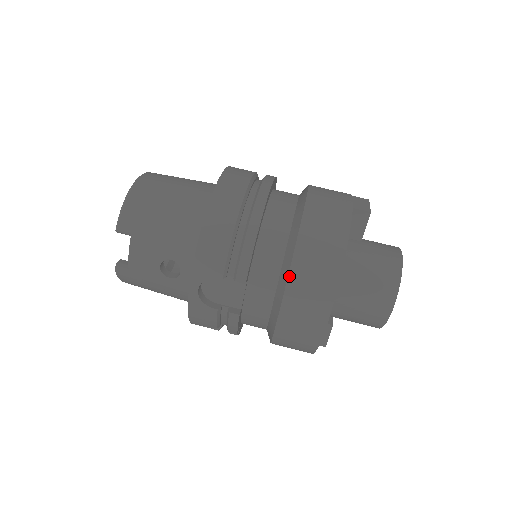
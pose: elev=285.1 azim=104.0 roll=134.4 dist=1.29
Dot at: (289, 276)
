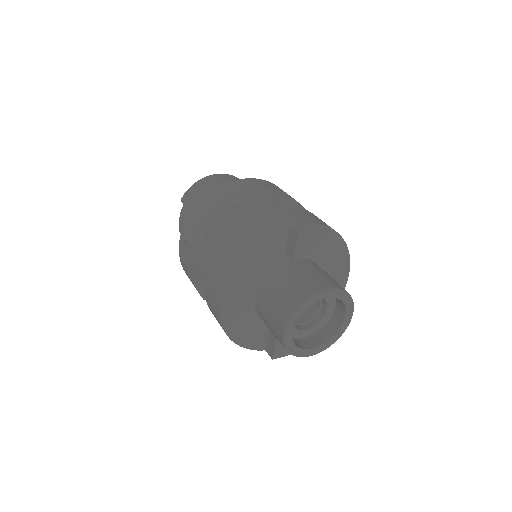
Dot at: (213, 255)
